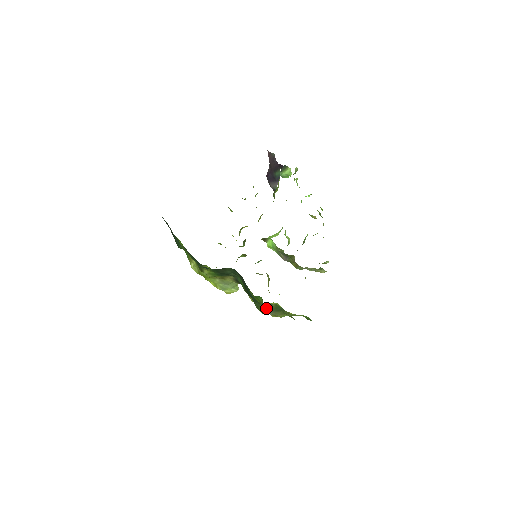
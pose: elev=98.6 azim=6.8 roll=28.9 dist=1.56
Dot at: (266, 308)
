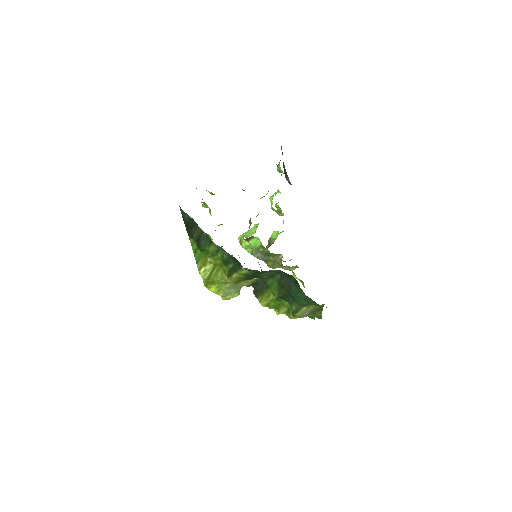
Dot at: (307, 310)
